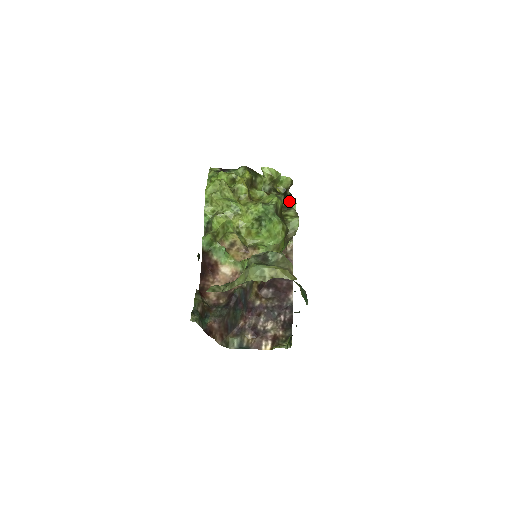
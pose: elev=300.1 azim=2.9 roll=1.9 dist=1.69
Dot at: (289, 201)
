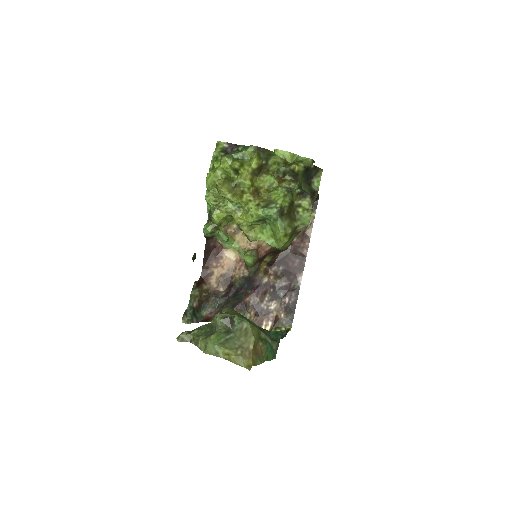
Dot at: (312, 174)
